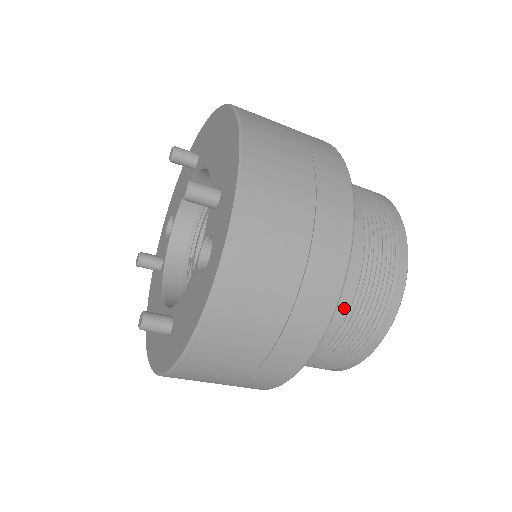
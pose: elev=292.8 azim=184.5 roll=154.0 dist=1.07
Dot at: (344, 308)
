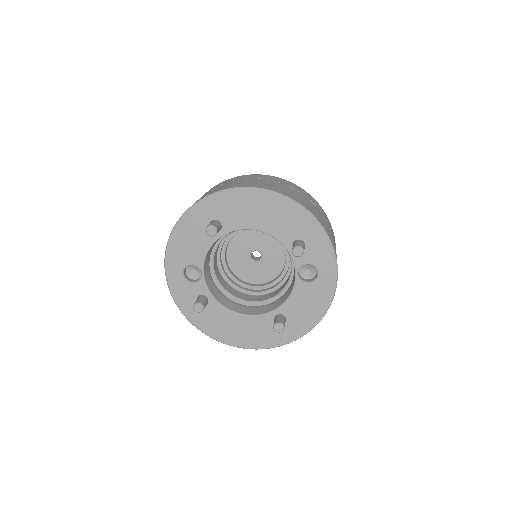
Dot at: occluded
